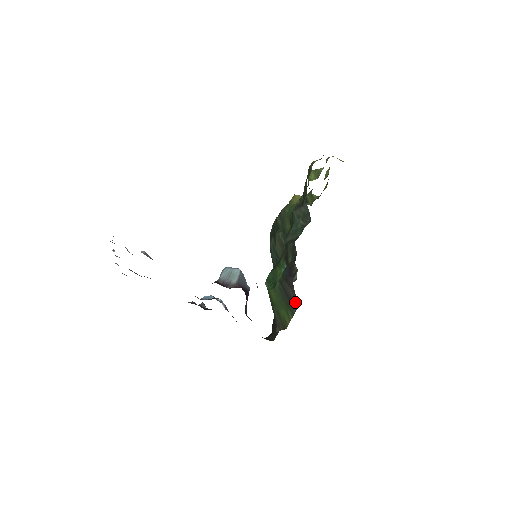
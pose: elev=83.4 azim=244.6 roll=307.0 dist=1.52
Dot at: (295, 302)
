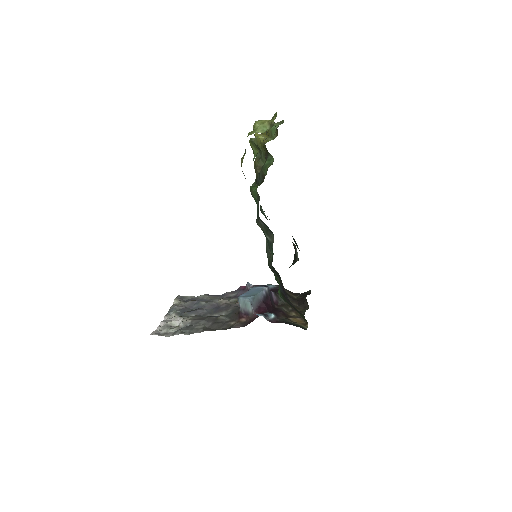
Dot at: (300, 313)
